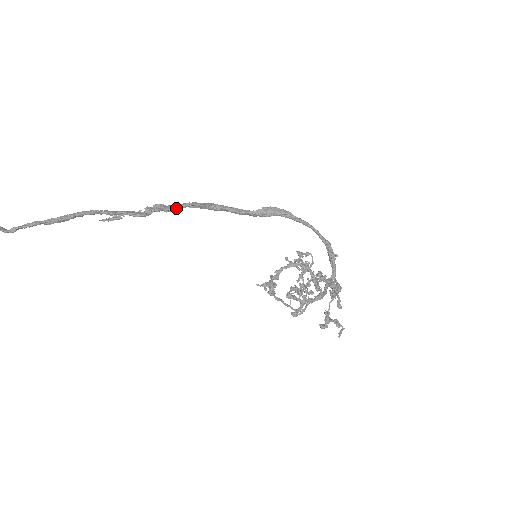
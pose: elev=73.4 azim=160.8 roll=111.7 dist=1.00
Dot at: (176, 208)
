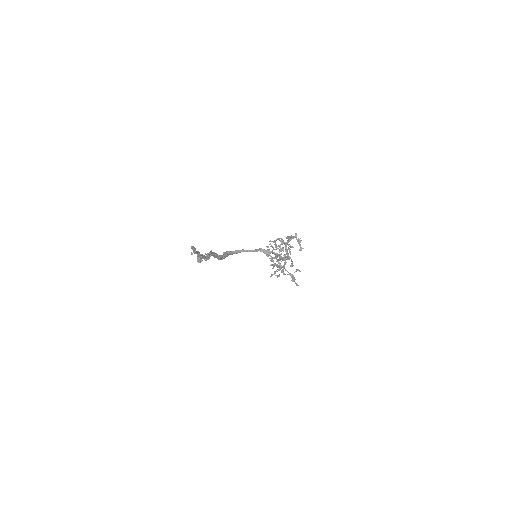
Dot at: (211, 253)
